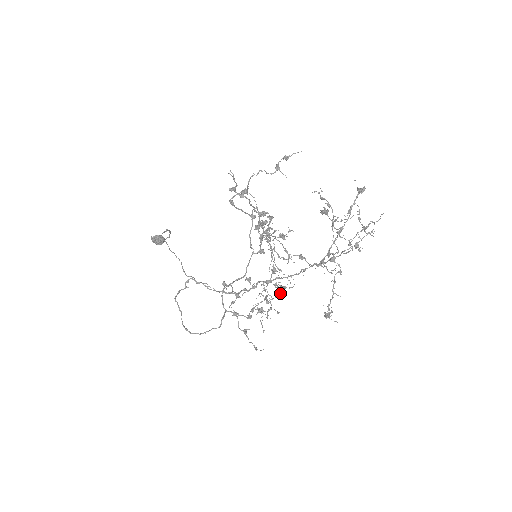
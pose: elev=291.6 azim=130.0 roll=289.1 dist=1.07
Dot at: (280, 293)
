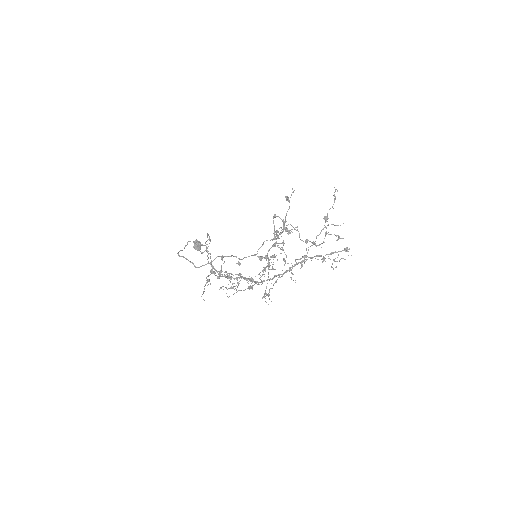
Dot at: occluded
